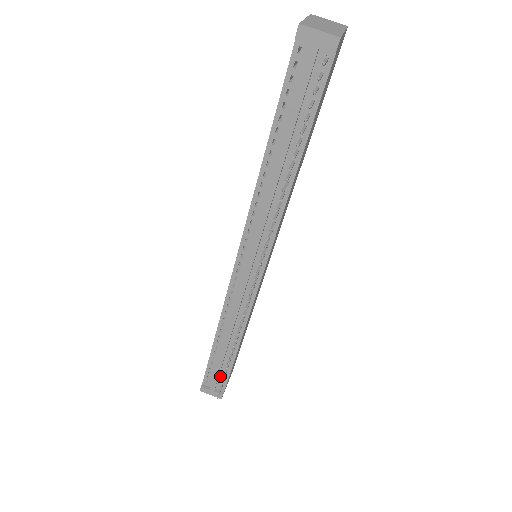
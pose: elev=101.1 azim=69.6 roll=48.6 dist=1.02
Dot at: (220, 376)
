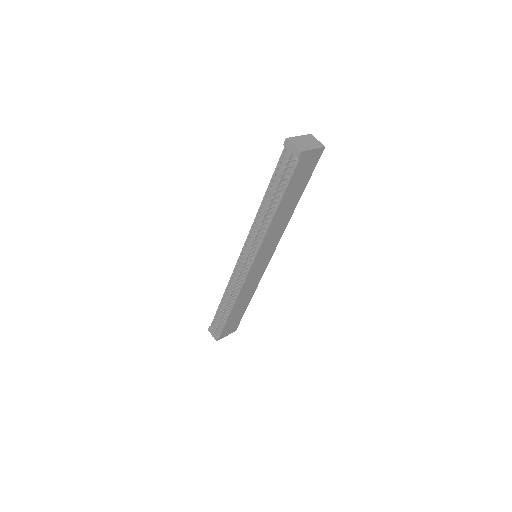
Dot at: occluded
